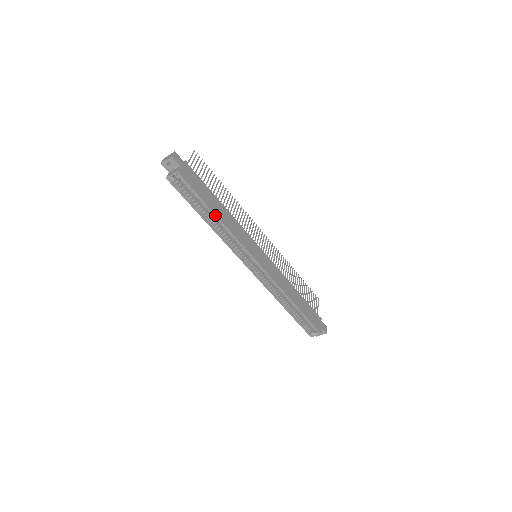
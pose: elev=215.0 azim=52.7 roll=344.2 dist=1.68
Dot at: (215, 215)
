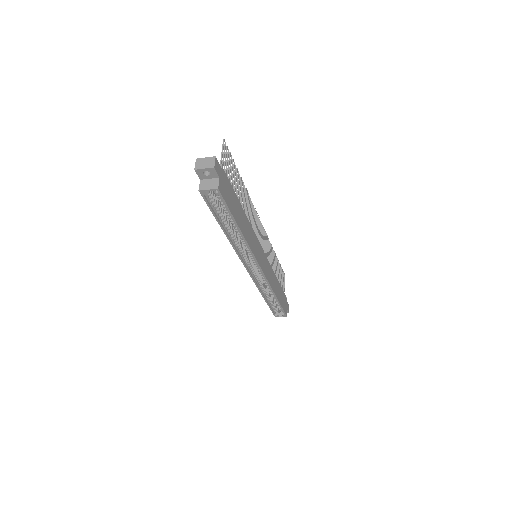
Dot at: (240, 230)
